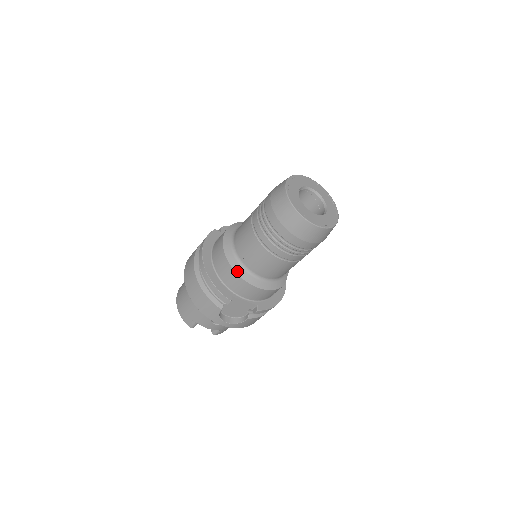
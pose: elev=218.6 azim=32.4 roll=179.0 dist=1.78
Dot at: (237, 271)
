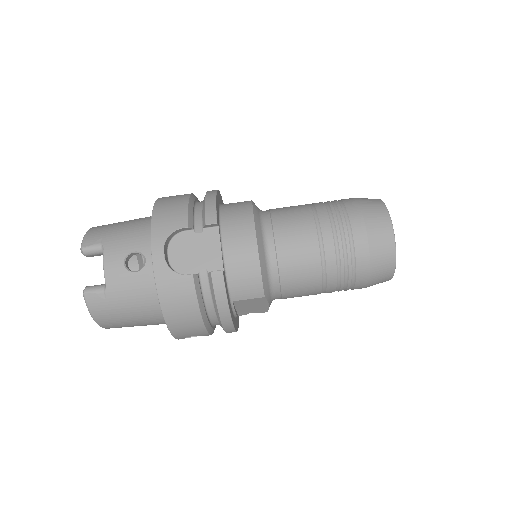
Dot at: (255, 213)
